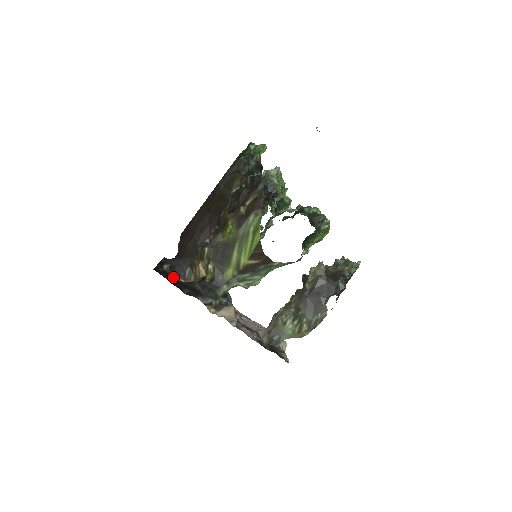
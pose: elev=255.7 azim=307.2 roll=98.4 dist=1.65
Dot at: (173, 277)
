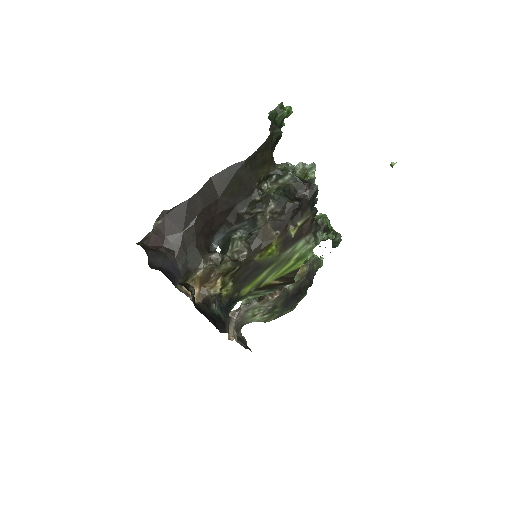
Dot at: occluded
